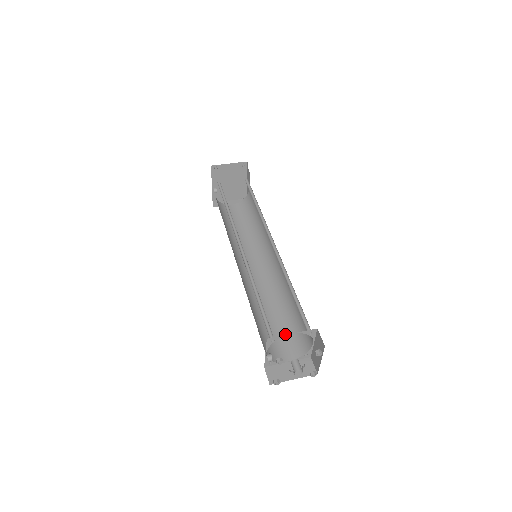
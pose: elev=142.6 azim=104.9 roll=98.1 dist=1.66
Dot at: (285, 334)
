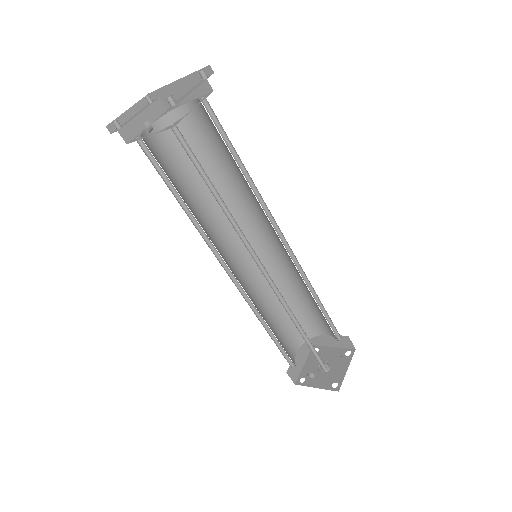
Dot at: (288, 326)
